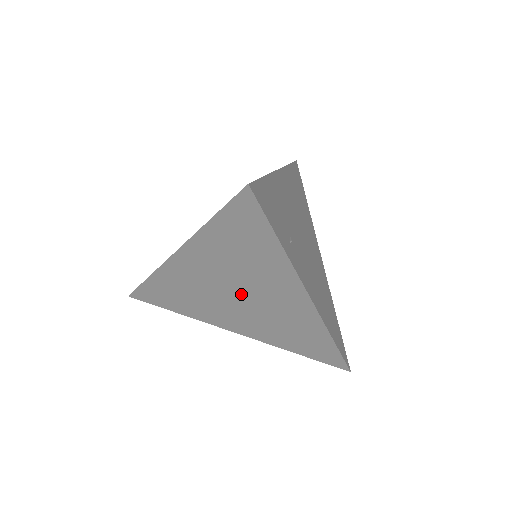
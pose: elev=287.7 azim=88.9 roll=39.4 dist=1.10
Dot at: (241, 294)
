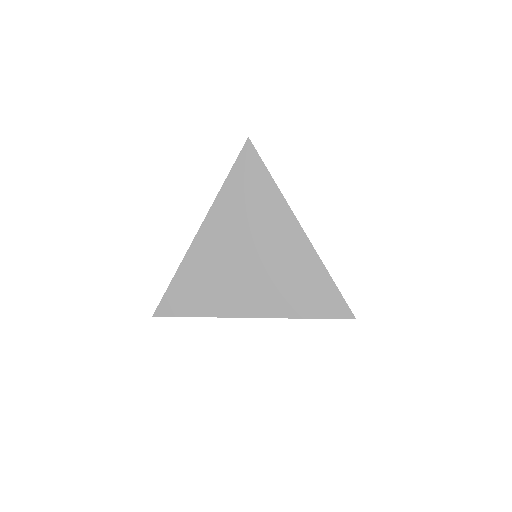
Dot at: (252, 253)
